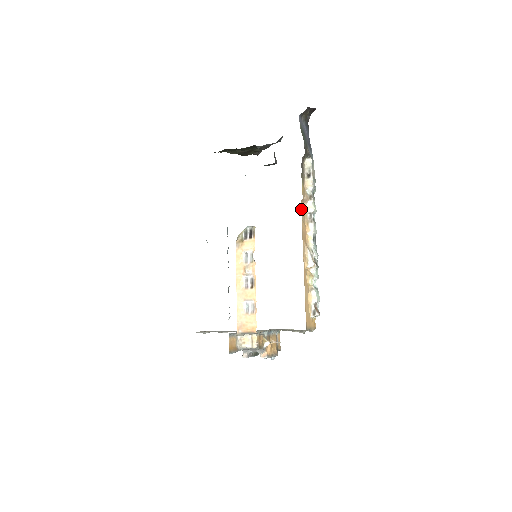
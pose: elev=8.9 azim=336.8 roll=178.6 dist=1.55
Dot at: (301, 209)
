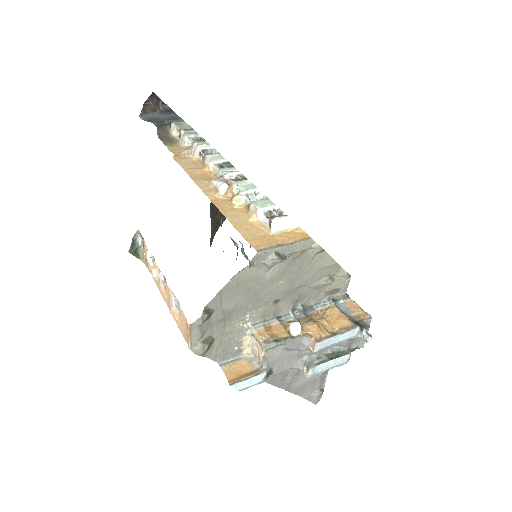
Dot at: occluded
